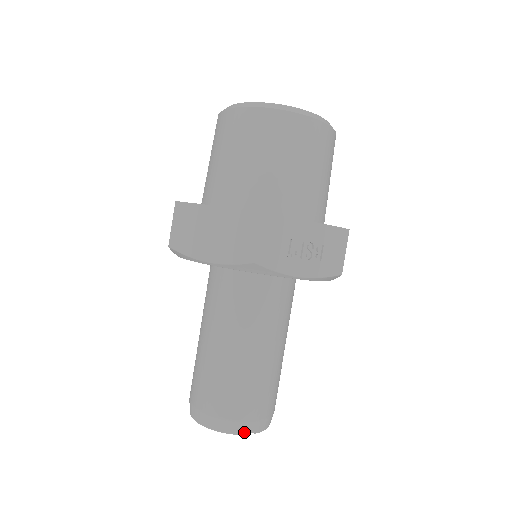
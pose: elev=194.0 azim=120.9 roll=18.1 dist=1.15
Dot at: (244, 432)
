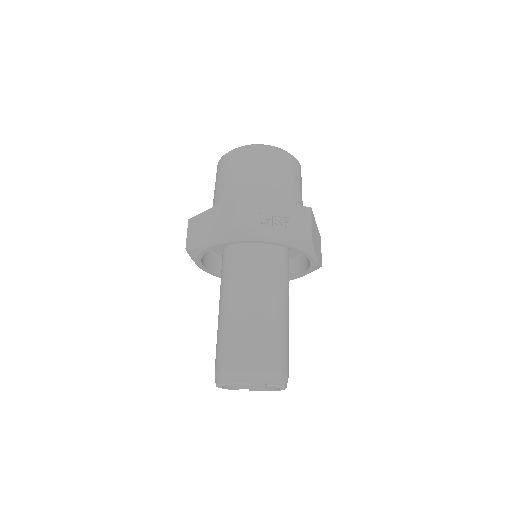
Dot at: (255, 381)
